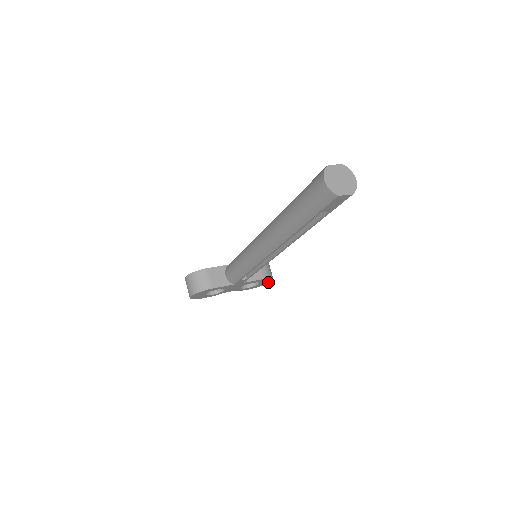
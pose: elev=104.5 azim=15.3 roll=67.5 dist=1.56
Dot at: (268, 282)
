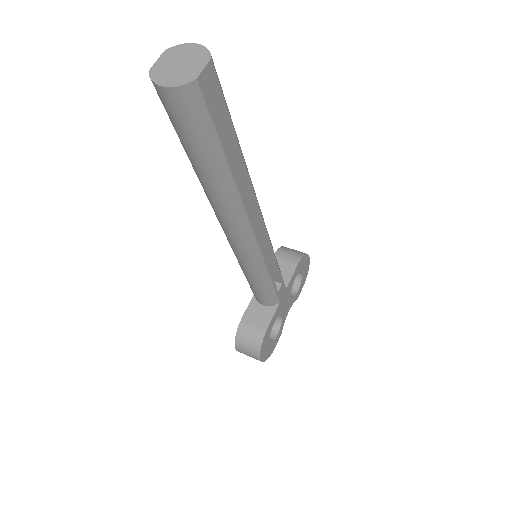
Dot at: (307, 262)
